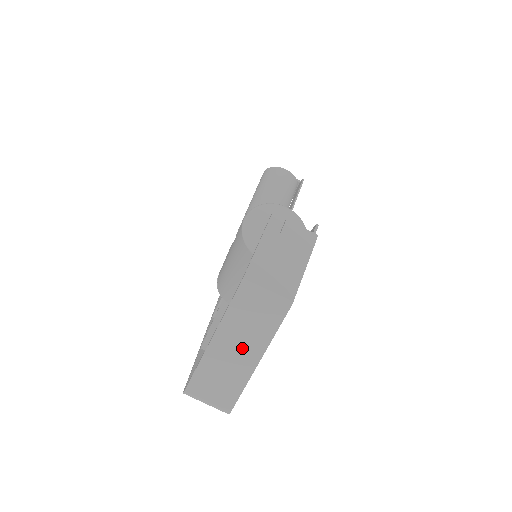
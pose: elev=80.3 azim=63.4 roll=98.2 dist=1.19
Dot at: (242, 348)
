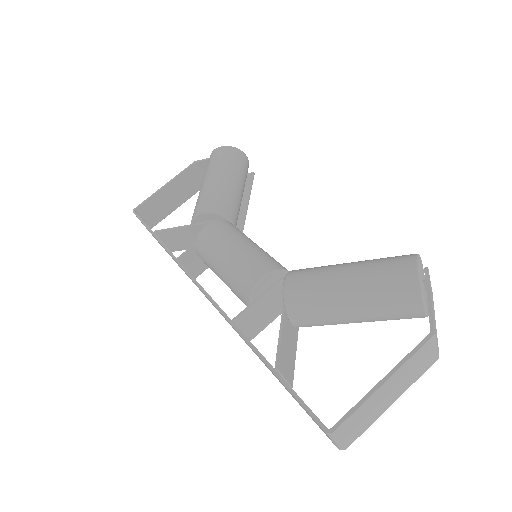
Dot at: (394, 391)
